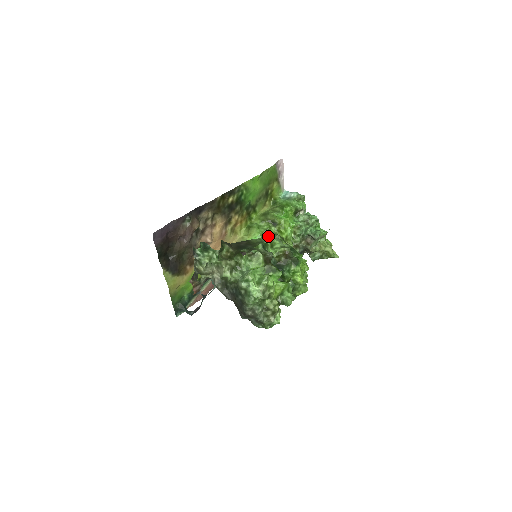
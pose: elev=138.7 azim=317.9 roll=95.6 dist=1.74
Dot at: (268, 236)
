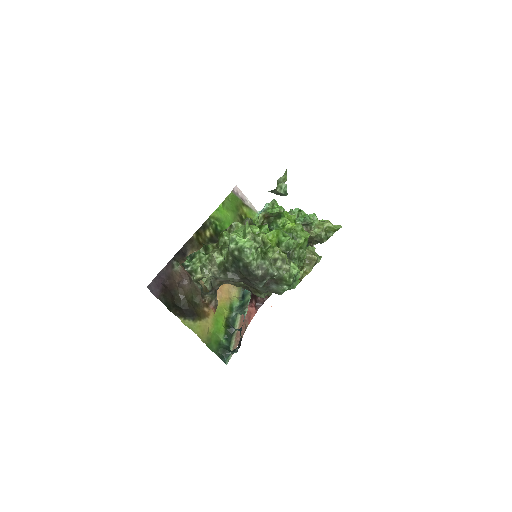
Dot at: occluded
